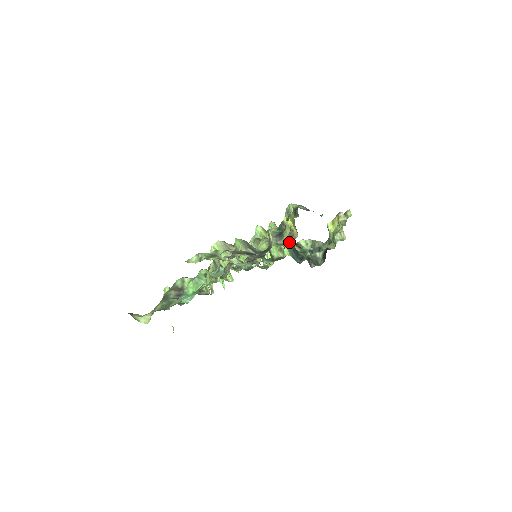
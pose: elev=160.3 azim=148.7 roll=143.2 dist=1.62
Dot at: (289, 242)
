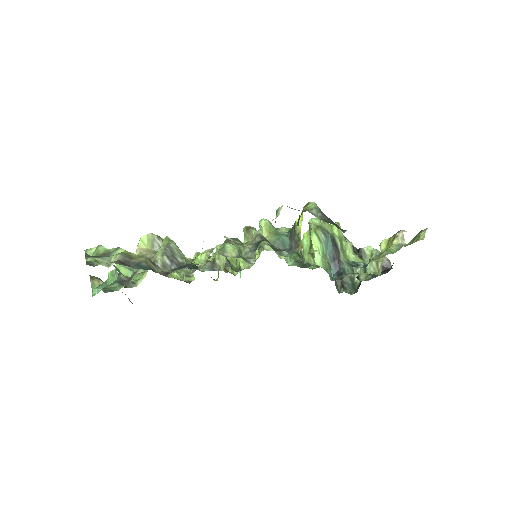
Dot at: (286, 254)
